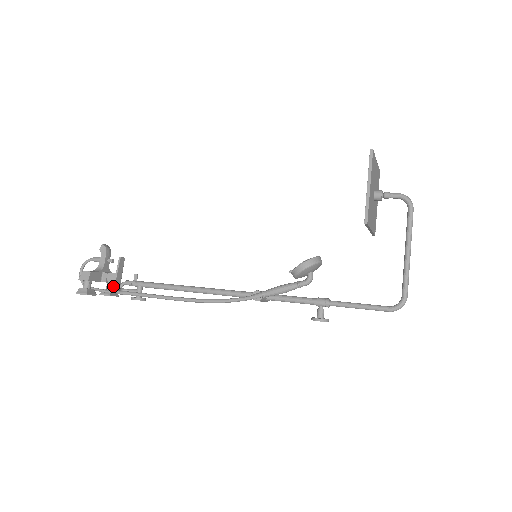
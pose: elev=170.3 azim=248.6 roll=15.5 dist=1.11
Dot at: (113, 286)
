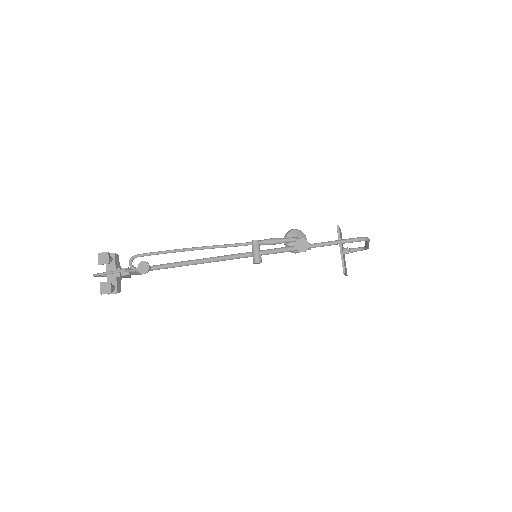
Dot at: (113, 288)
